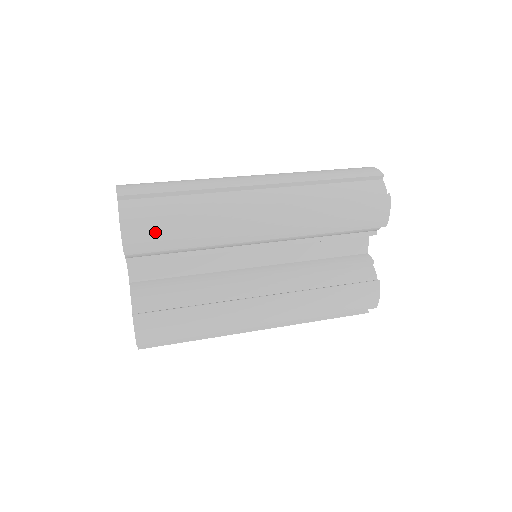
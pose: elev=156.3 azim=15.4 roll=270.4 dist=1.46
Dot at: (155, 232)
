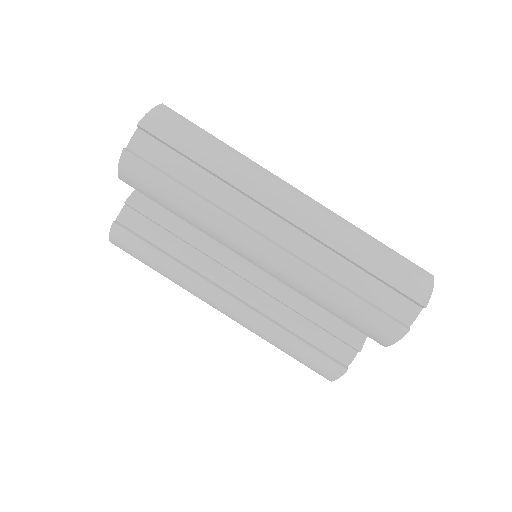
Dot at: (149, 184)
